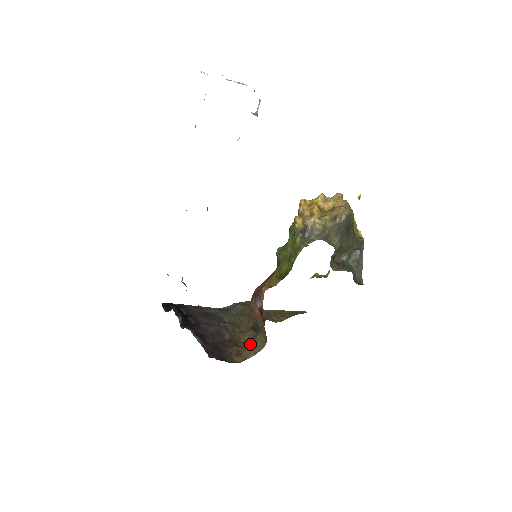
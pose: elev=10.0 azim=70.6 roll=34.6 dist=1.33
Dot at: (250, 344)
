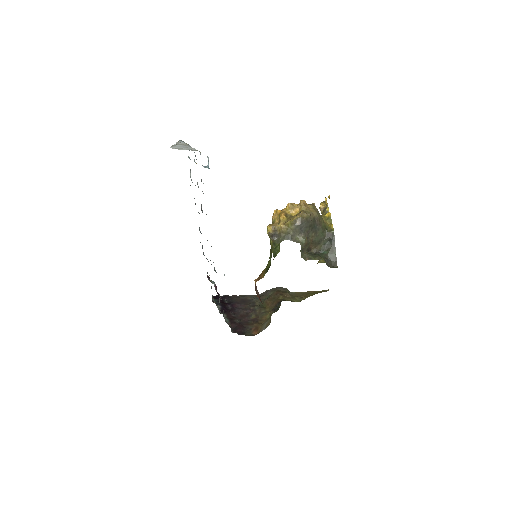
Dot at: (265, 321)
